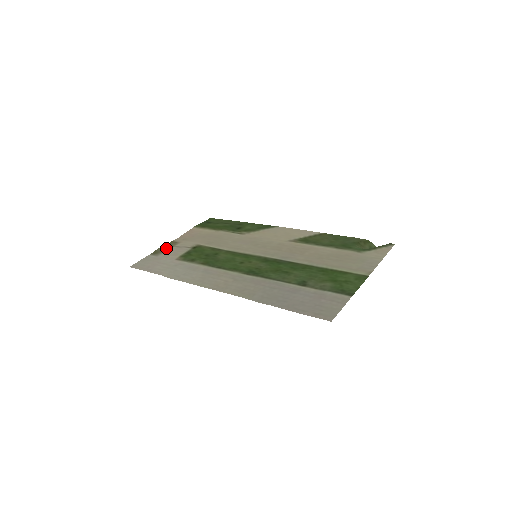
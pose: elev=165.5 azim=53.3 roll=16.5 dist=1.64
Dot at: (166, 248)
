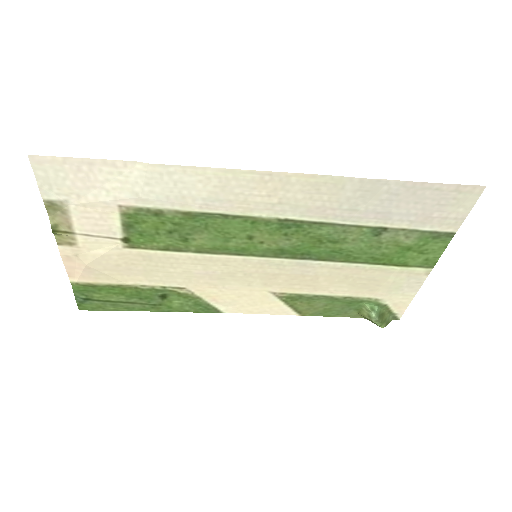
Dot at: (65, 223)
